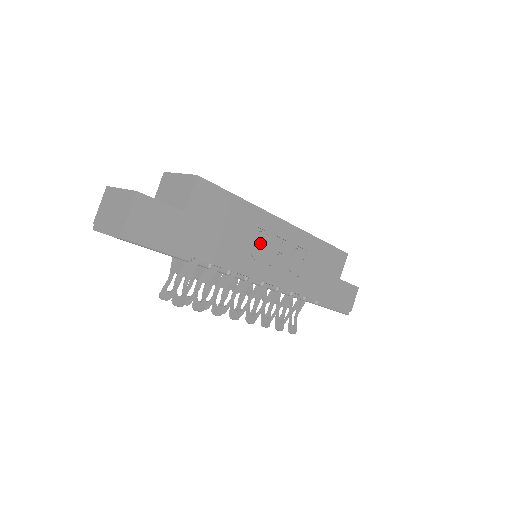
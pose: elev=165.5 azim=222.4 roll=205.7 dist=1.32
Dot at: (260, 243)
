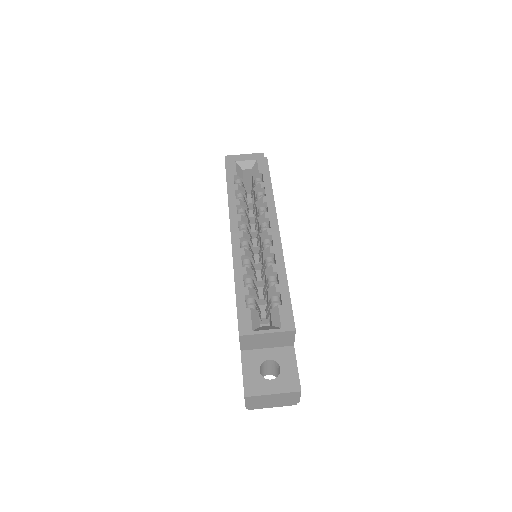
Dot at: occluded
